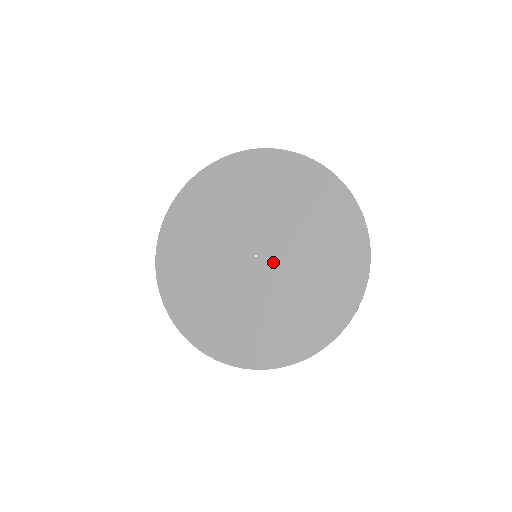
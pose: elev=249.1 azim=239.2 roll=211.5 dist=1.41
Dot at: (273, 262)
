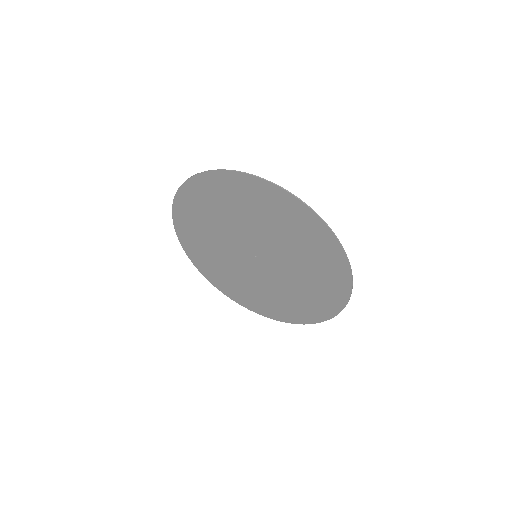
Dot at: (270, 258)
